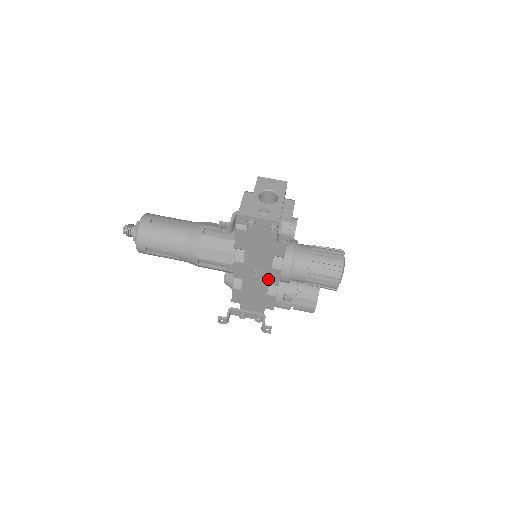
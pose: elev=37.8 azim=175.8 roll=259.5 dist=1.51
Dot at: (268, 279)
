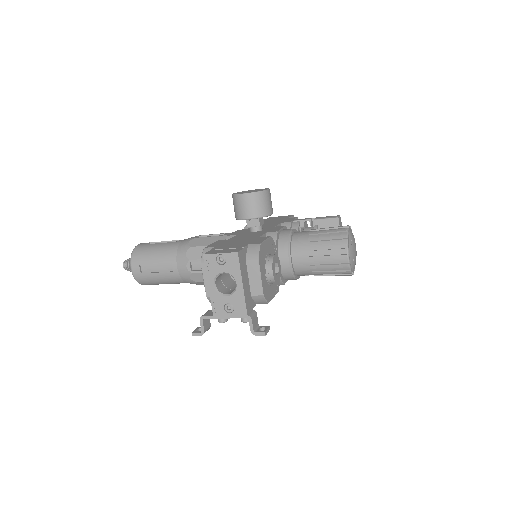
Dot at: occluded
